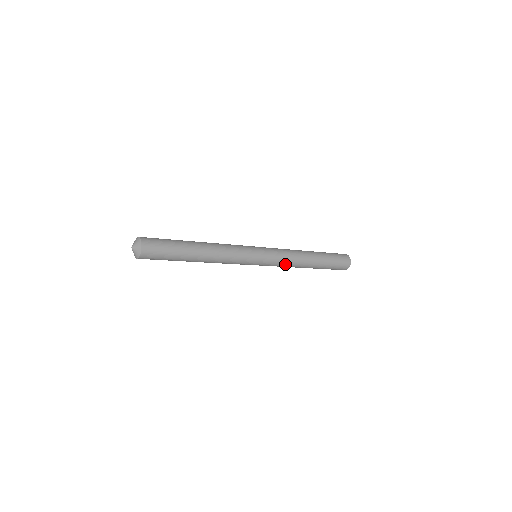
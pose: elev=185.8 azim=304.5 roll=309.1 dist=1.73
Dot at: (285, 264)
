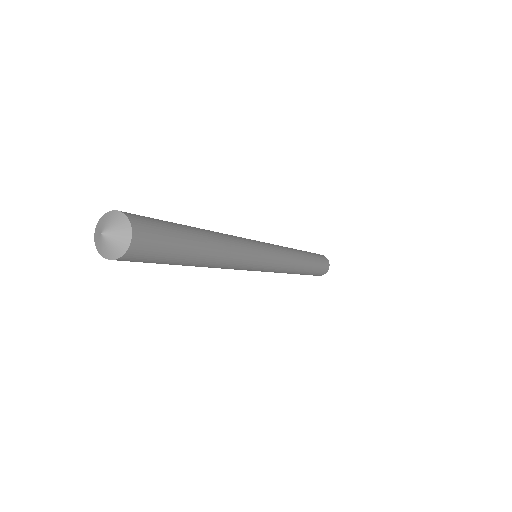
Dot at: occluded
